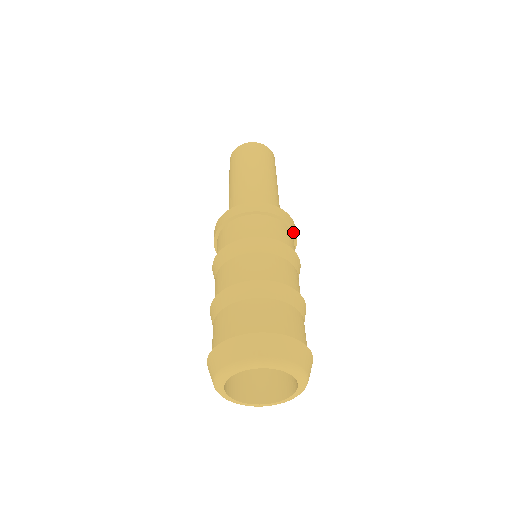
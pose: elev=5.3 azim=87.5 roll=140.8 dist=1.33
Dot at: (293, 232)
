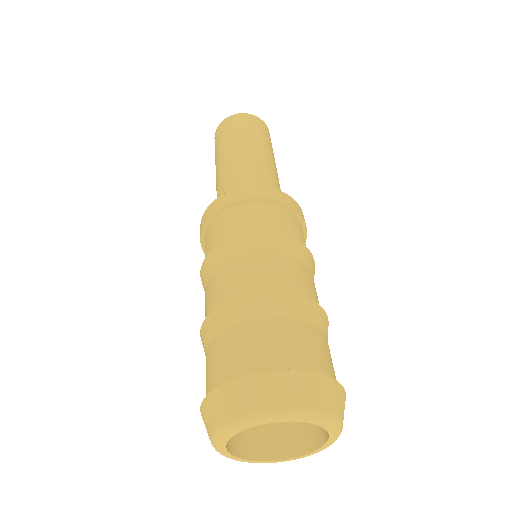
Dot at: (278, 203)
